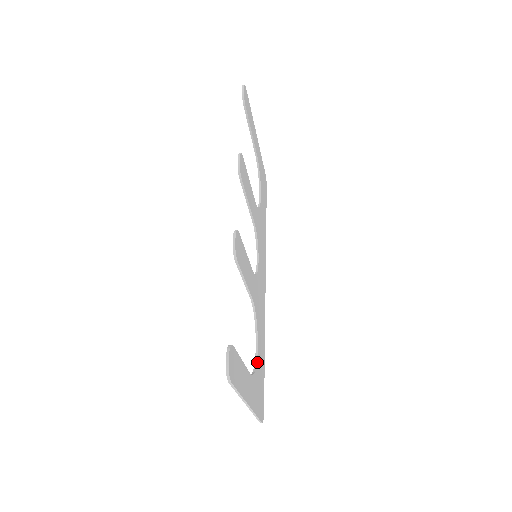
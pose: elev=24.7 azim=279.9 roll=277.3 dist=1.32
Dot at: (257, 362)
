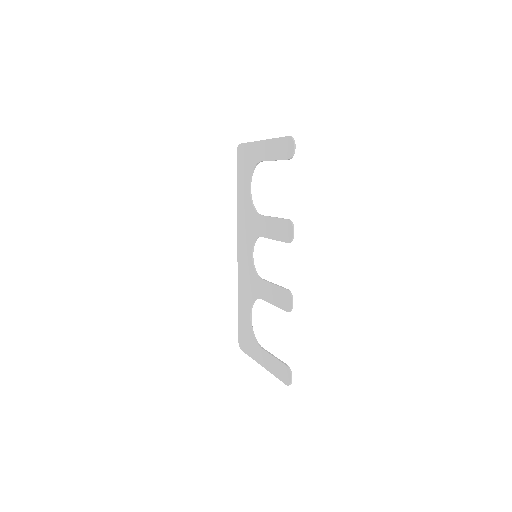
Dot at: (251, 326)
